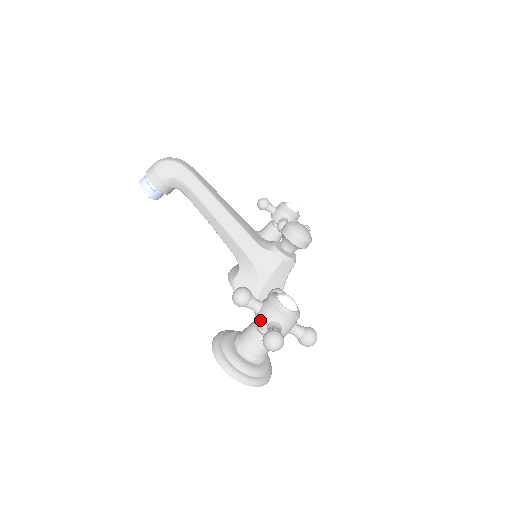
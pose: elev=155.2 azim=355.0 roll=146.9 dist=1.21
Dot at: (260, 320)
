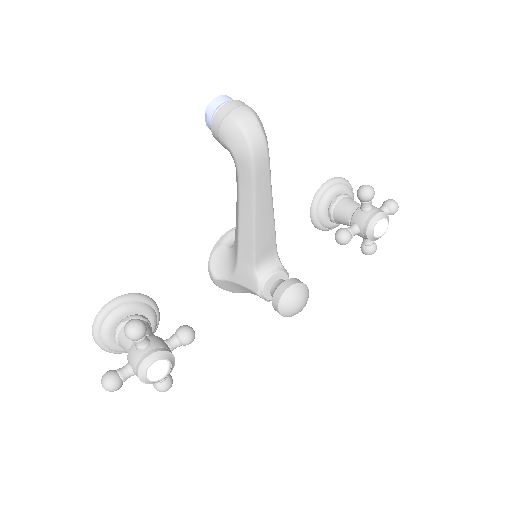
Dot at: (130, 353)
